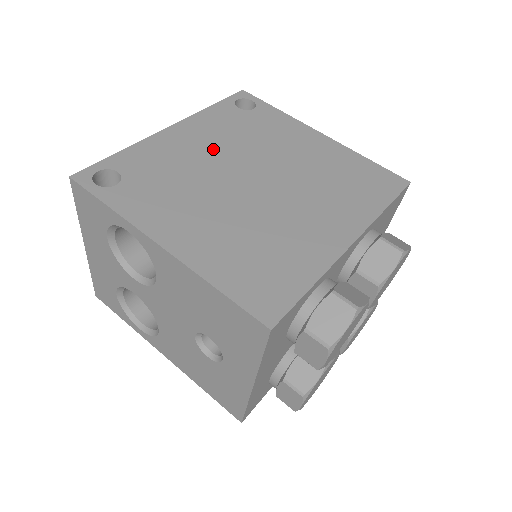
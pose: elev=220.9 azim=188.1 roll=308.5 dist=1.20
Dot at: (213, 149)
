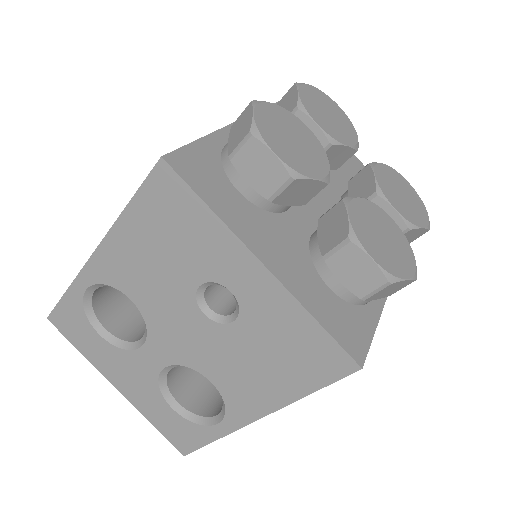
Dot at: occluded
